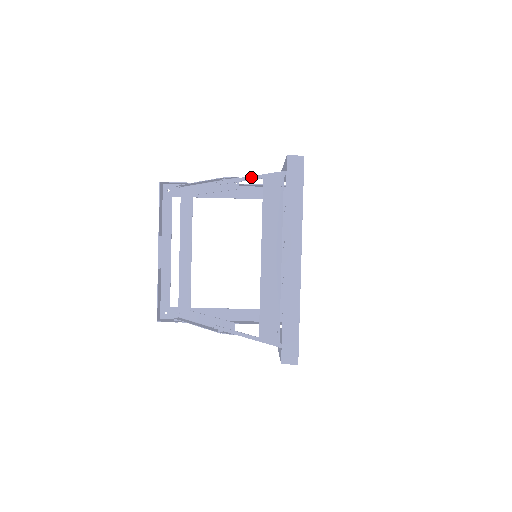
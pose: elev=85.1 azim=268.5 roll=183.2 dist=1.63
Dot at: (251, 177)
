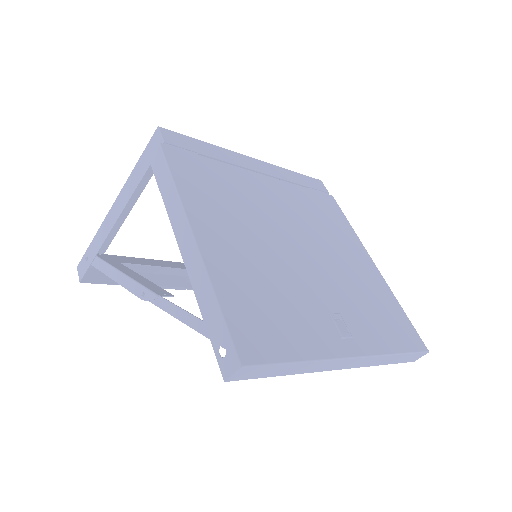
Dot at: occluded
